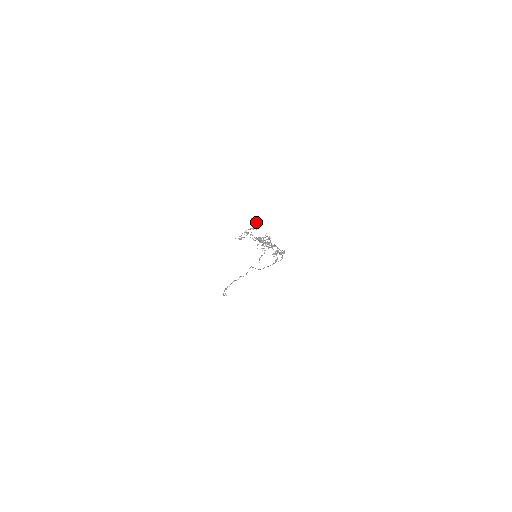
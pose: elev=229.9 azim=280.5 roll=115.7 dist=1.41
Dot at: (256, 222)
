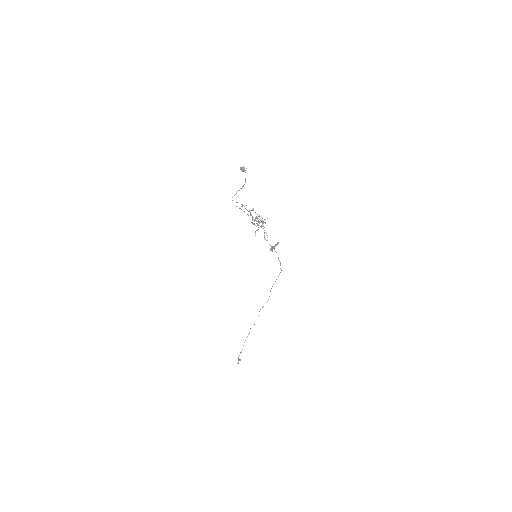
Dot at: (244, 168)
